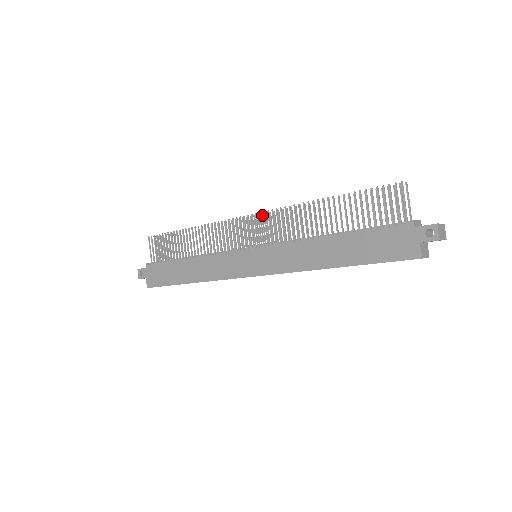
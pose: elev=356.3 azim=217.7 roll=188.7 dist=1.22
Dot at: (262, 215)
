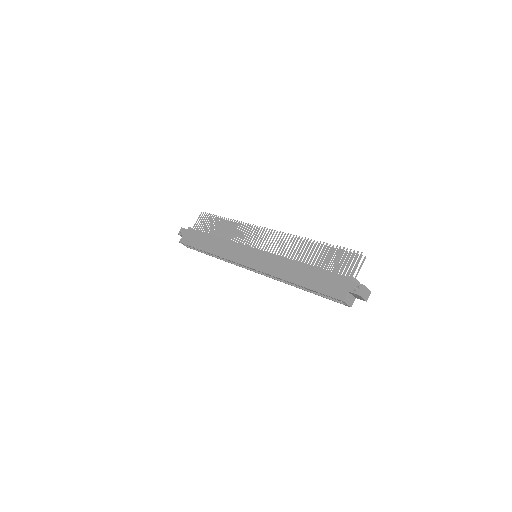
Dot at: occluded
